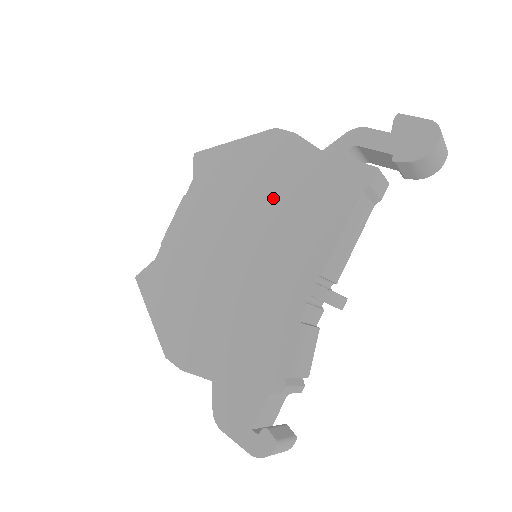
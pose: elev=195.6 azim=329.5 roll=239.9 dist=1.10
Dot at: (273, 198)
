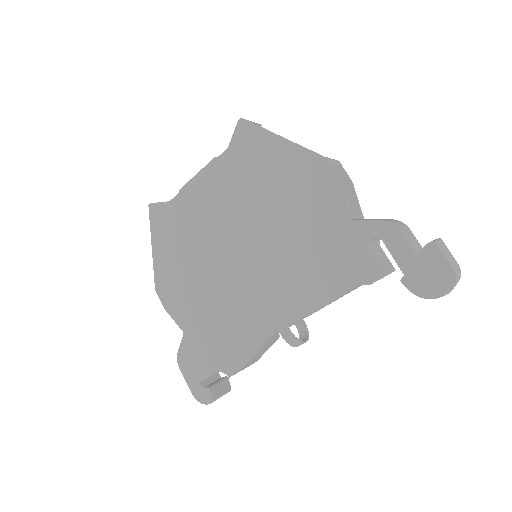
Dot at: (289, 229)
